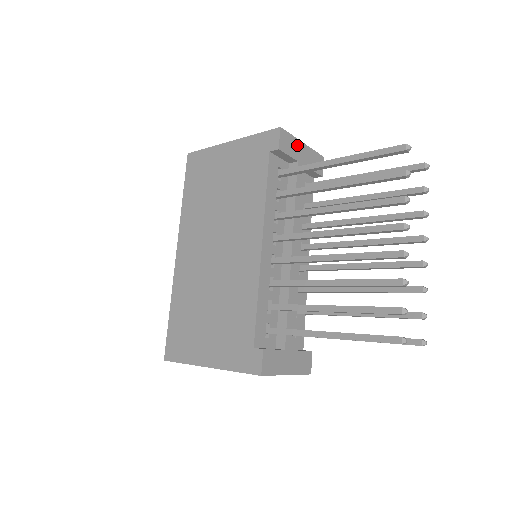
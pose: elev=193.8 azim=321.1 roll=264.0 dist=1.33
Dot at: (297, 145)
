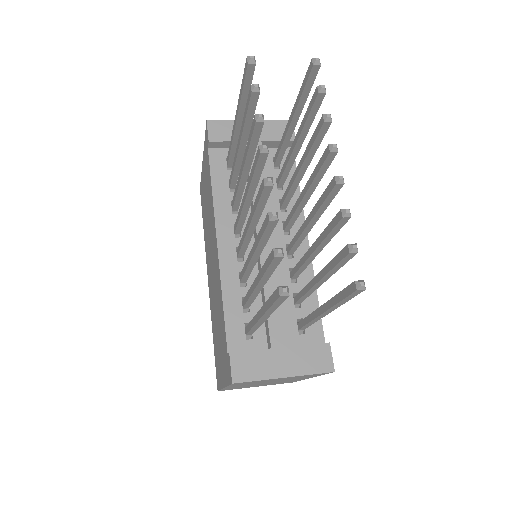
Dot at: occluded
